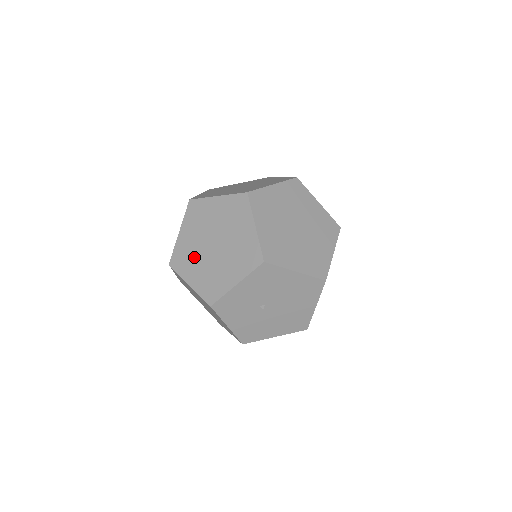
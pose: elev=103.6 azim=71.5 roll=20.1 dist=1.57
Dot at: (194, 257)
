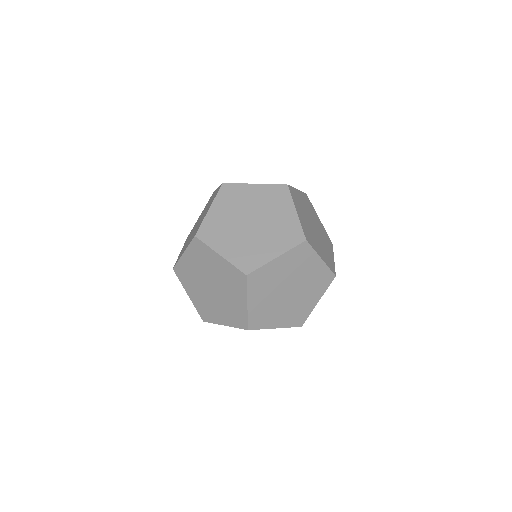
Dot at: occluded
